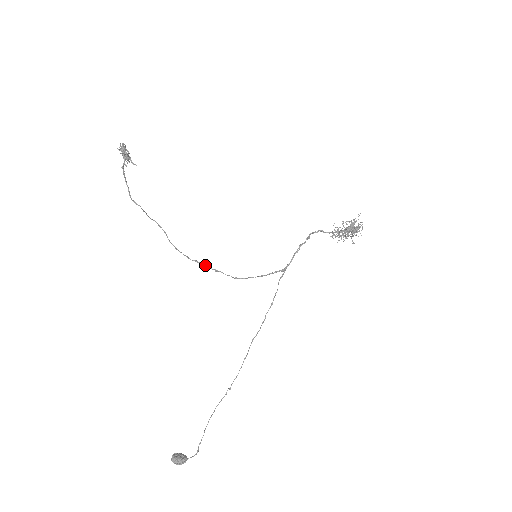
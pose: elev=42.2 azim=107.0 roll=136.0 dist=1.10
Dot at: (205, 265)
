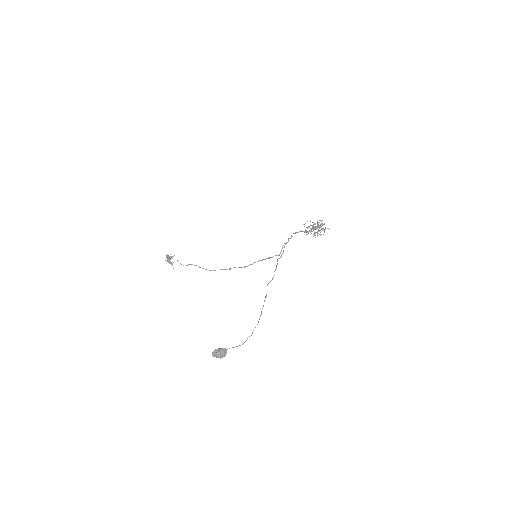
Dot at: (222, 269)
